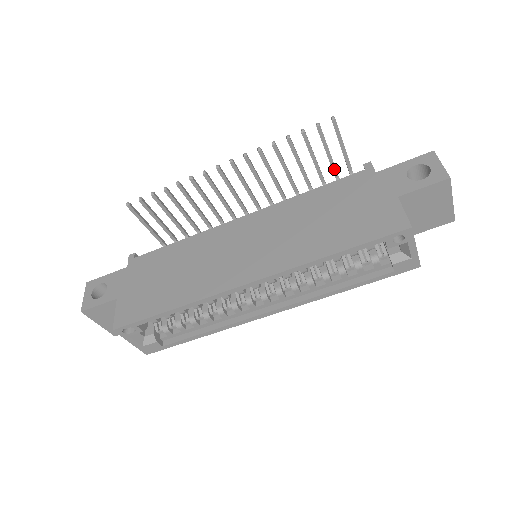
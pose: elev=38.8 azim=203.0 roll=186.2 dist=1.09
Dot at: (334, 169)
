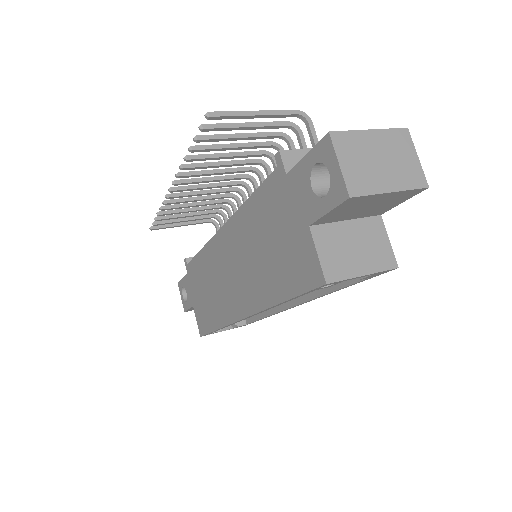
Dot at: (274, 127)
